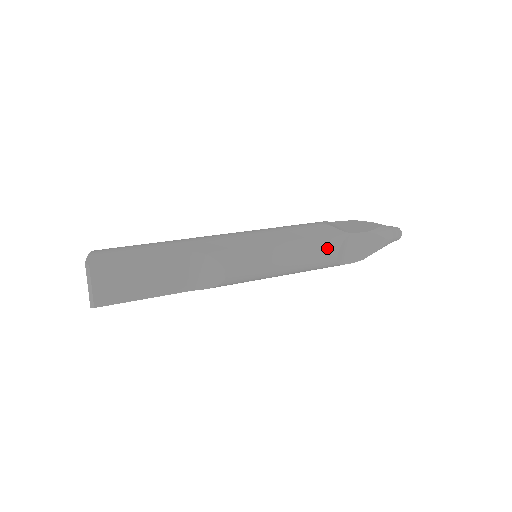
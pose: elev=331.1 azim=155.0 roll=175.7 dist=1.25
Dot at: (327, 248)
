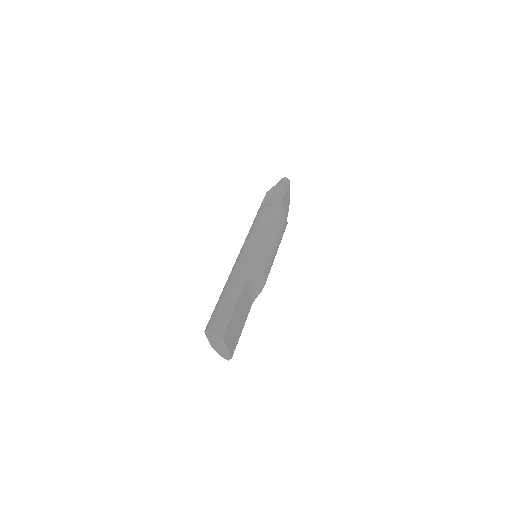
Dot at: (282, 220)
